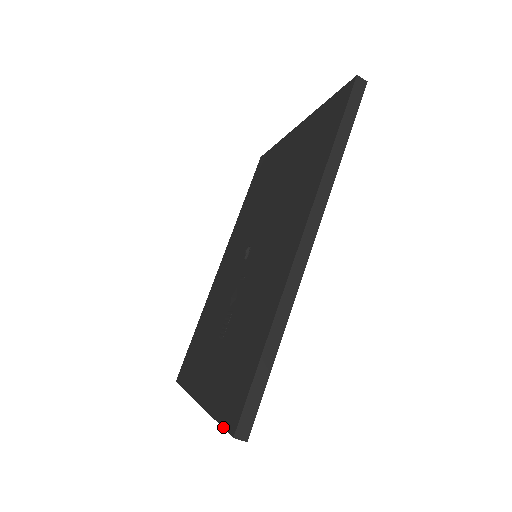
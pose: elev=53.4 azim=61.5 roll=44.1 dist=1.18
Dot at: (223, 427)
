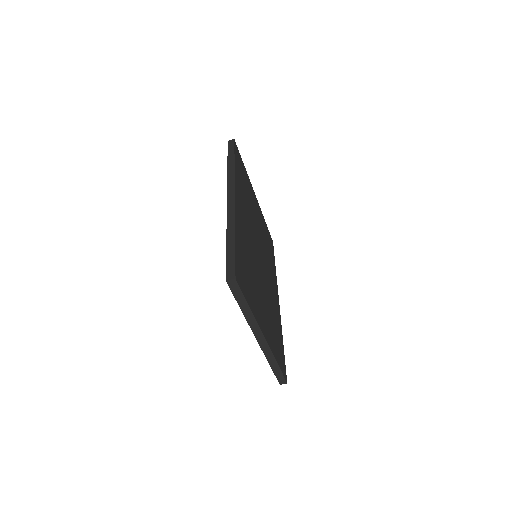
Dot at: (233, 295)
